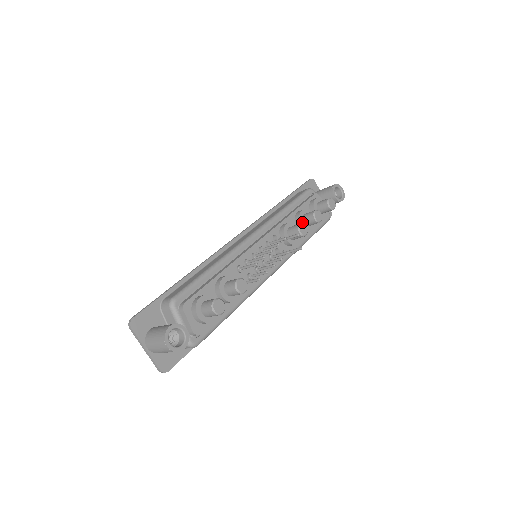
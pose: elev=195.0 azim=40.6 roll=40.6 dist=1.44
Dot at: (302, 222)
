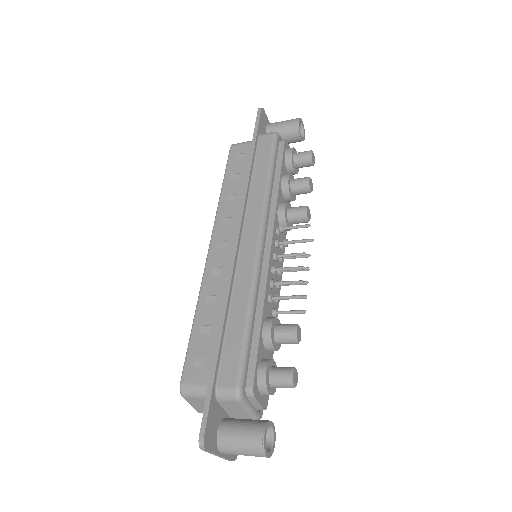
Dot at: (291, 194)
